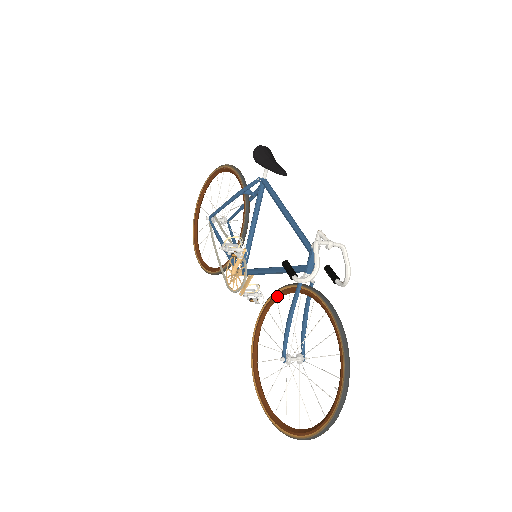
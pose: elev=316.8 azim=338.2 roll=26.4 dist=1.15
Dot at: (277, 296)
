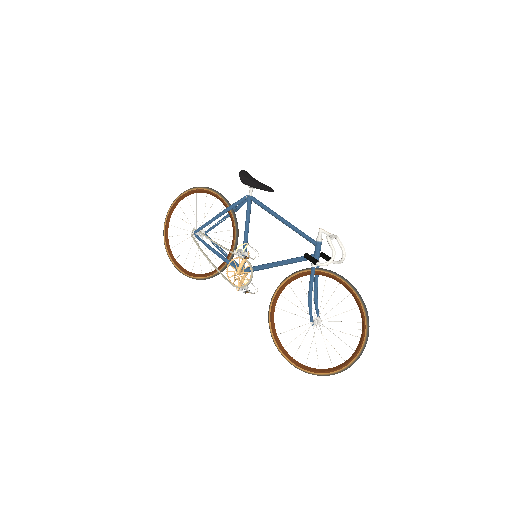
Dot at: (289, 281)
